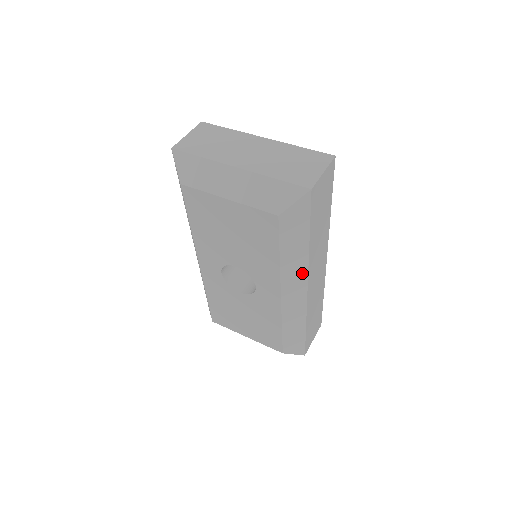
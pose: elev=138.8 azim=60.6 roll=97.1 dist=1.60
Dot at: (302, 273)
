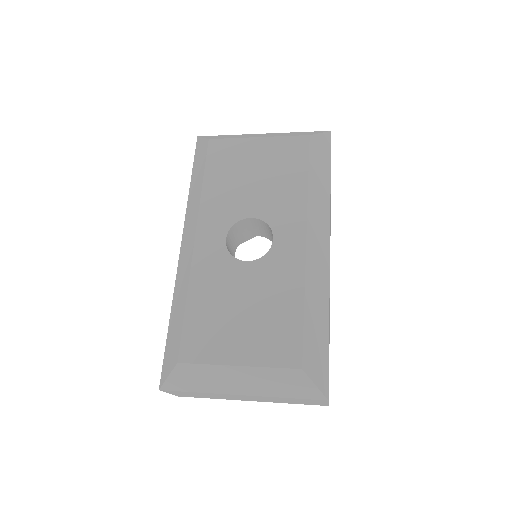
Dot at: (325, 218)
